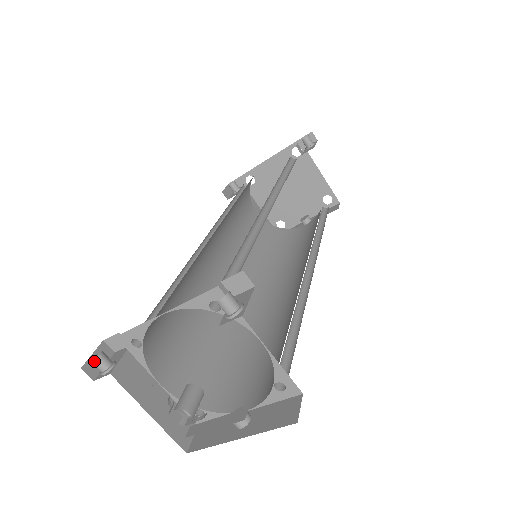
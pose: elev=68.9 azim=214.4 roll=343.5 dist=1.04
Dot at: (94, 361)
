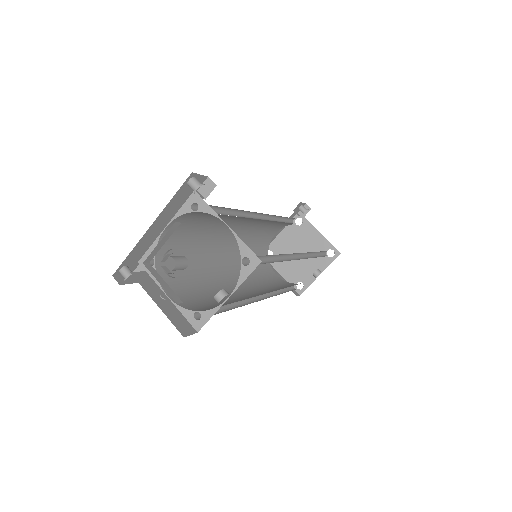
Dot at: (121, 270)
